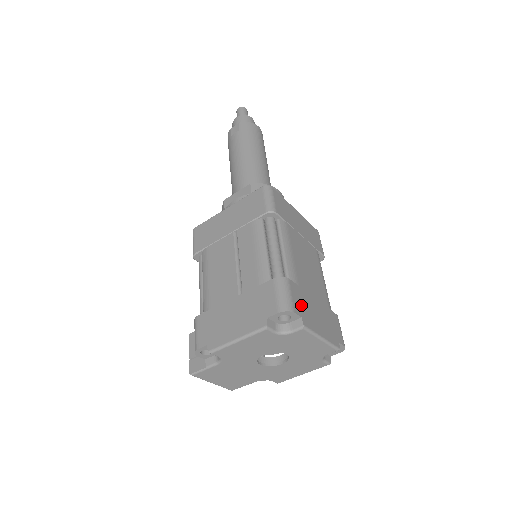
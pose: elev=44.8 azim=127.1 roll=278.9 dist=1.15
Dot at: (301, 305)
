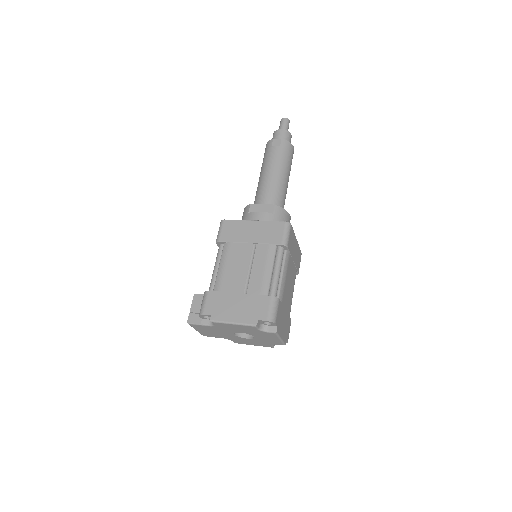
Dot at: (279, 317)
